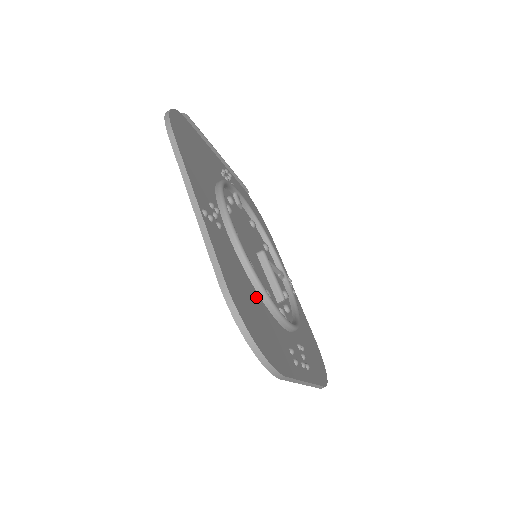
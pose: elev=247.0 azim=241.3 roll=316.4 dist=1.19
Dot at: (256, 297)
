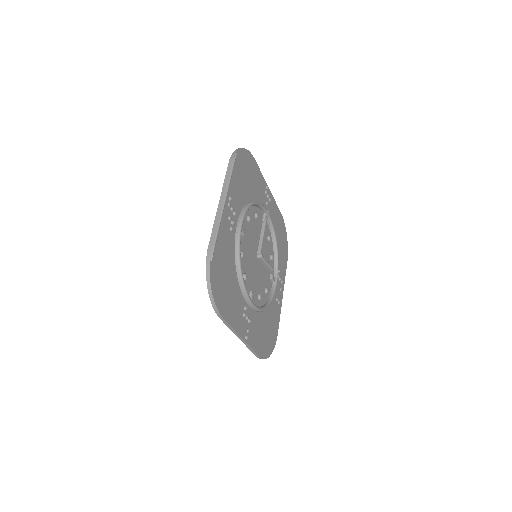
Dot at: (265, 315)
